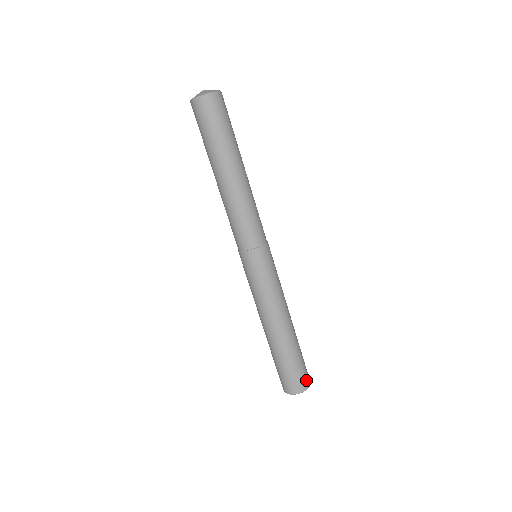
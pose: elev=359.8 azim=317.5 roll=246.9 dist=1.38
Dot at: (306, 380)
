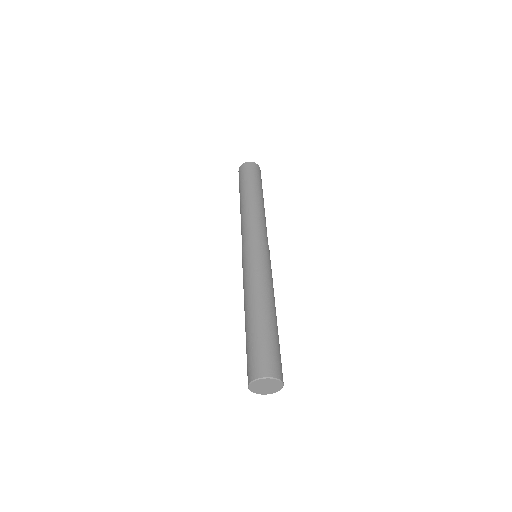
Dot at: (281, 372)
